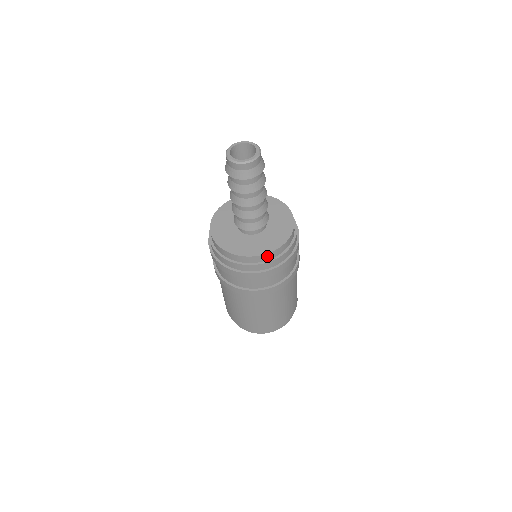
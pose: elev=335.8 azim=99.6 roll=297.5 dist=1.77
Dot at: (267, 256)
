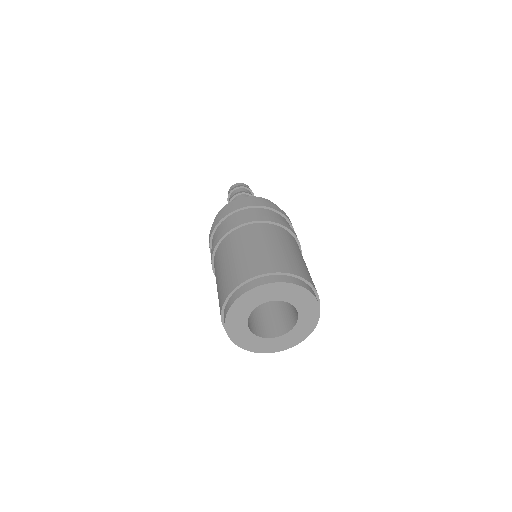
Dot at: occluded
